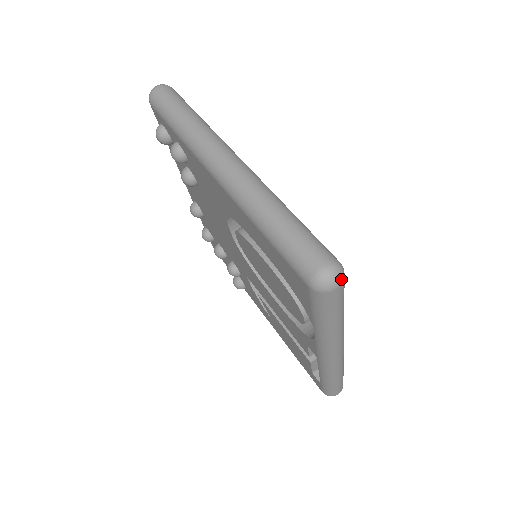
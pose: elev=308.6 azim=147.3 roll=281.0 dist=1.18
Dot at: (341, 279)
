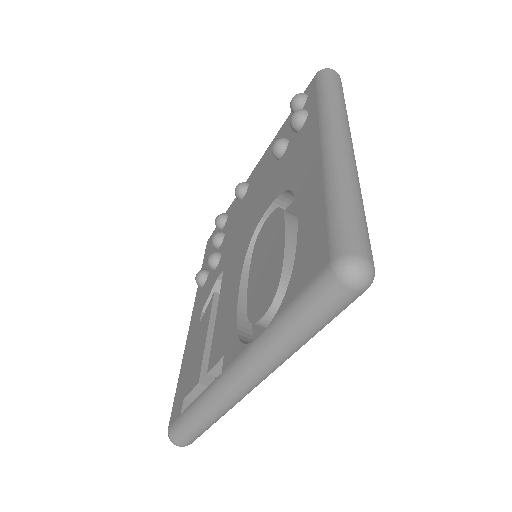
Dot at: (365, 286)
